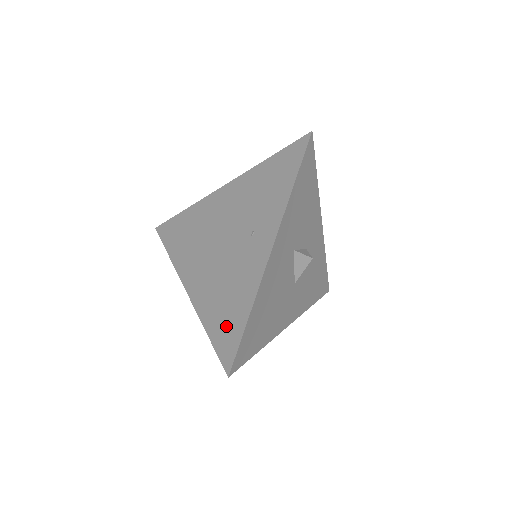
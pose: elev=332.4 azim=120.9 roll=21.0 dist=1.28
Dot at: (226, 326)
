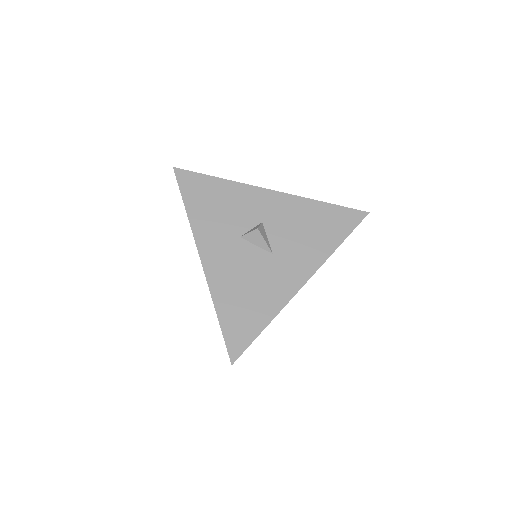
Dot at: occluded
